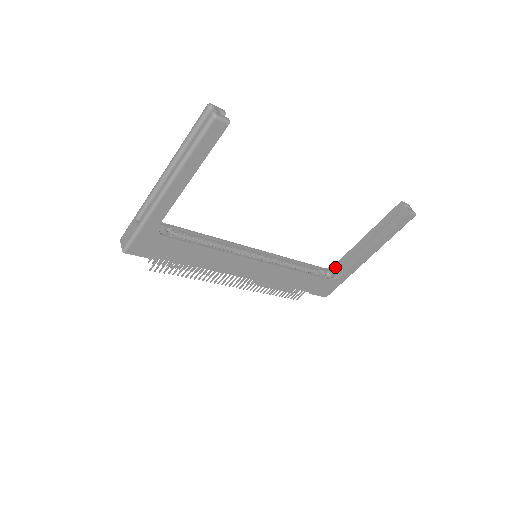
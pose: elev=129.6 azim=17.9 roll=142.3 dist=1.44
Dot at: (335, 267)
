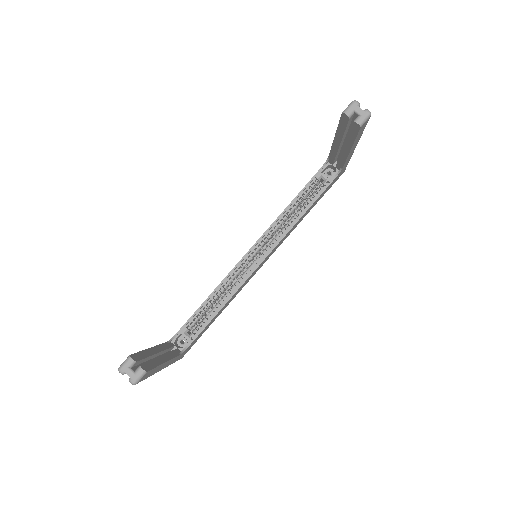
Dot at: (330, 160)
